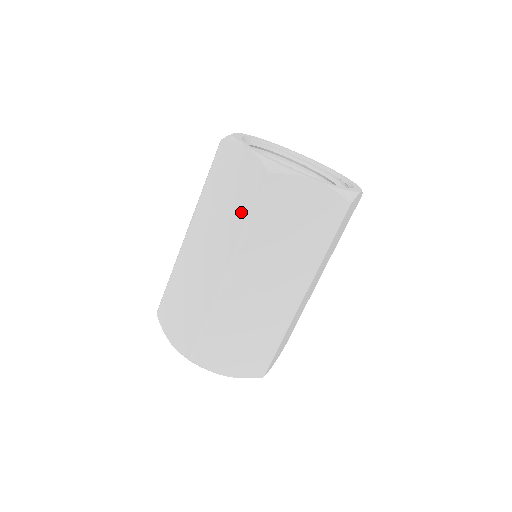
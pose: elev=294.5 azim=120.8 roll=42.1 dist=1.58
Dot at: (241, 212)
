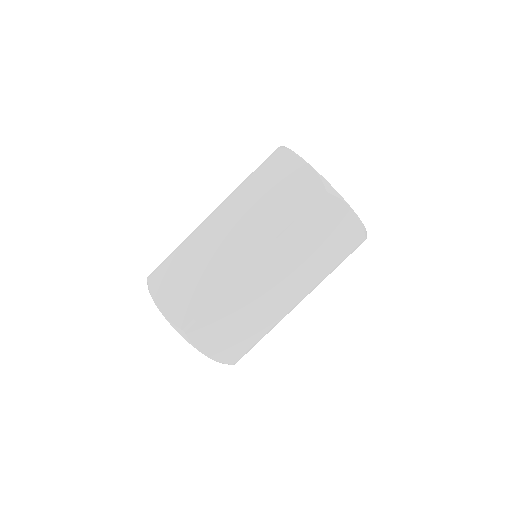
Dot at: (287, 214)
